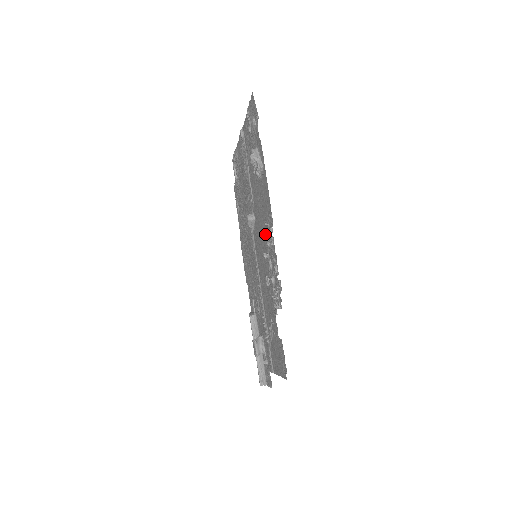
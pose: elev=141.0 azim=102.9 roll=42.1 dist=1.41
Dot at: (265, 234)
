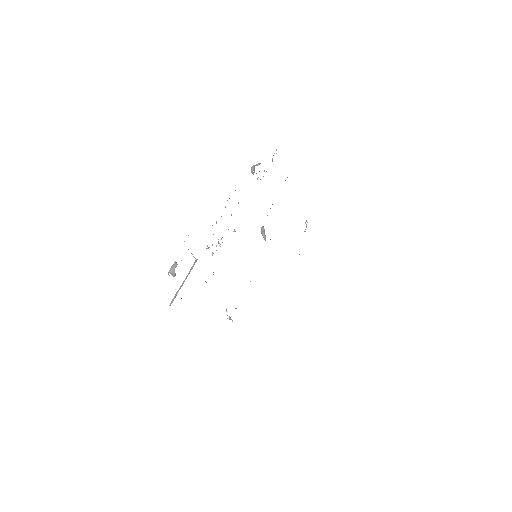
Dot at: occluded
